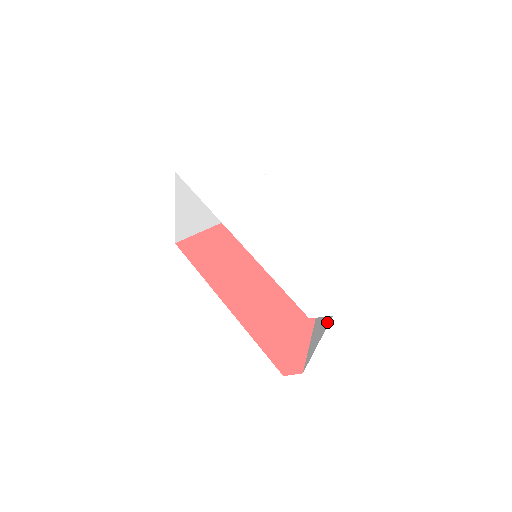
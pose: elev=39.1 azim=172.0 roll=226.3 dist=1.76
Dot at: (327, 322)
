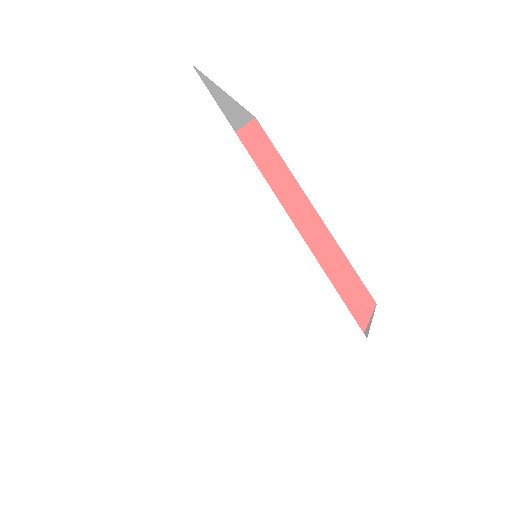
Dot at: occluded
